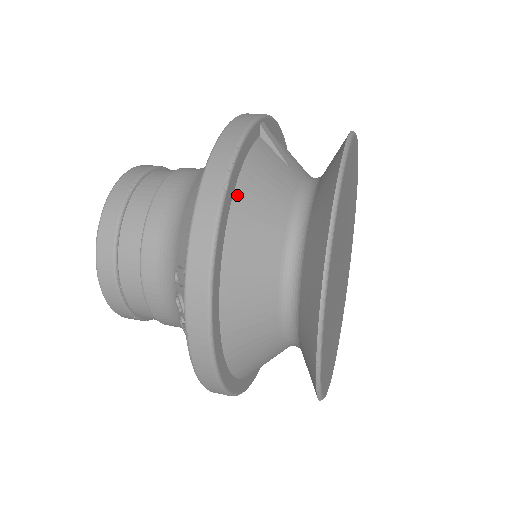
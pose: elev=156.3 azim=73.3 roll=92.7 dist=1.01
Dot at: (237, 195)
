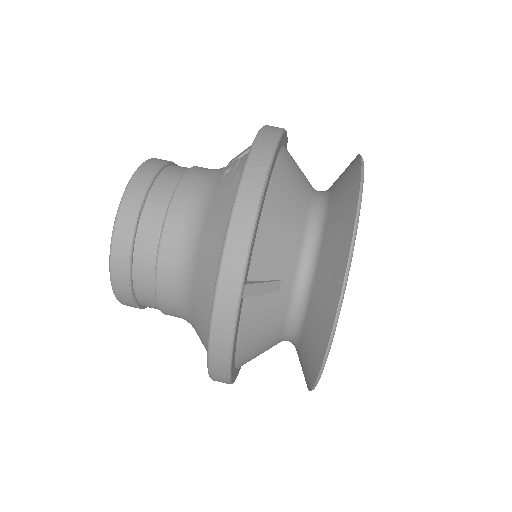
Dot at: (238, 357)
